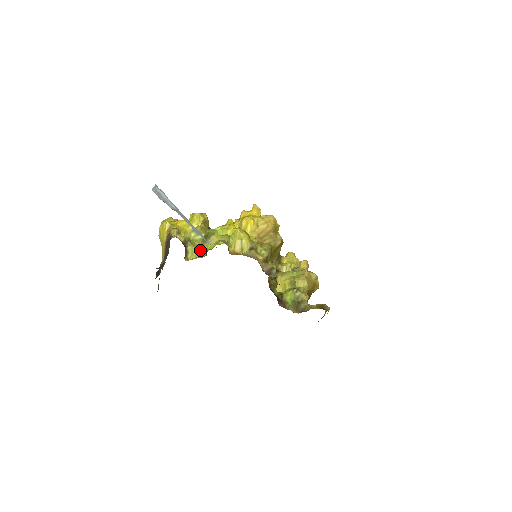
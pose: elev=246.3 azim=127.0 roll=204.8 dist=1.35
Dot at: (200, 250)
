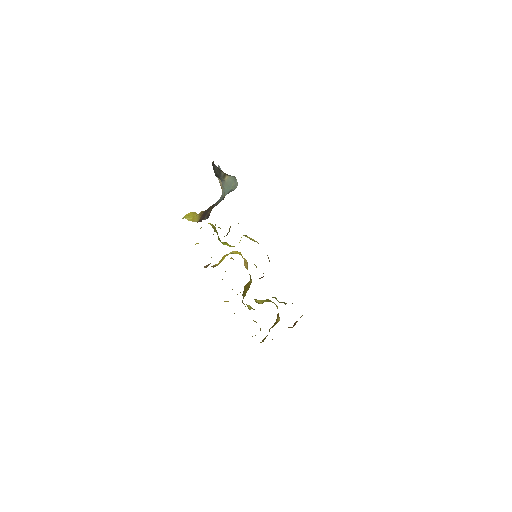
Dot at: occluded
